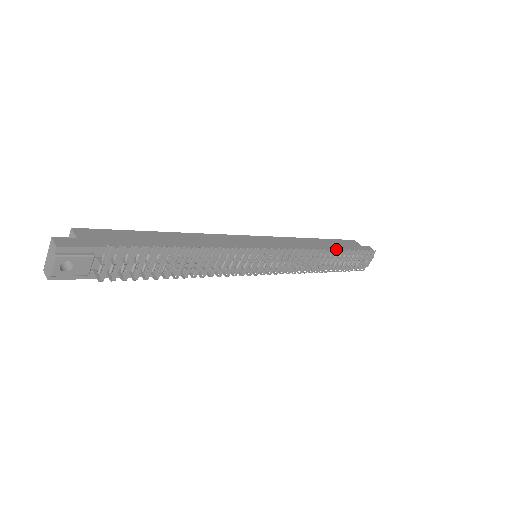
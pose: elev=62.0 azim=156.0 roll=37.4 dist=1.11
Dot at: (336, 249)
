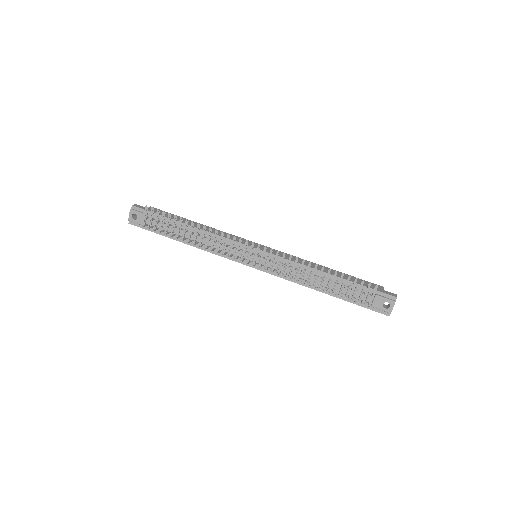
Dot at: (338, 276)
